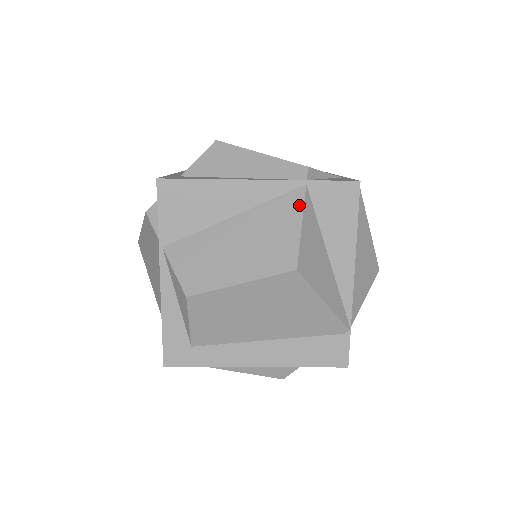
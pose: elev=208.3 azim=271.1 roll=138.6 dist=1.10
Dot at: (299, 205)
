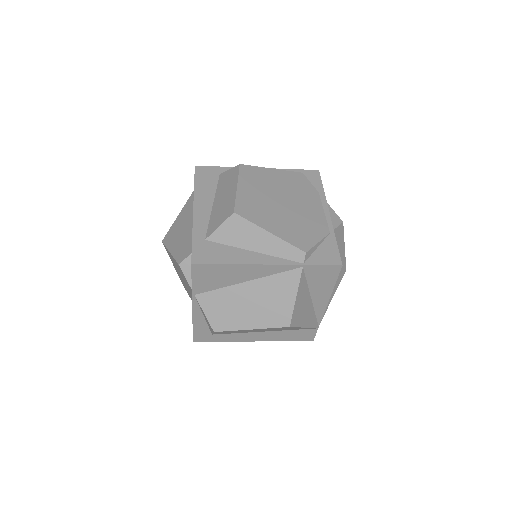
Dot at: (296, 282)
